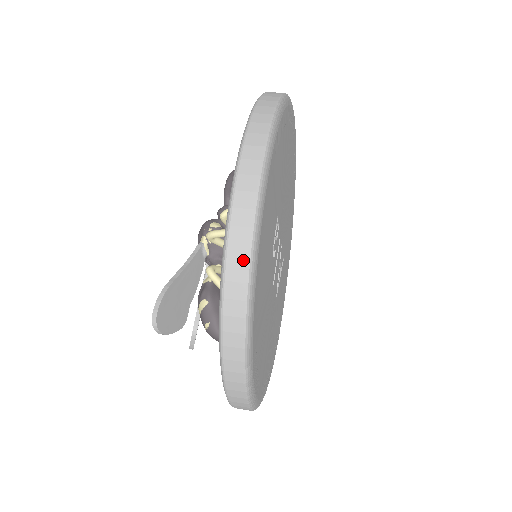
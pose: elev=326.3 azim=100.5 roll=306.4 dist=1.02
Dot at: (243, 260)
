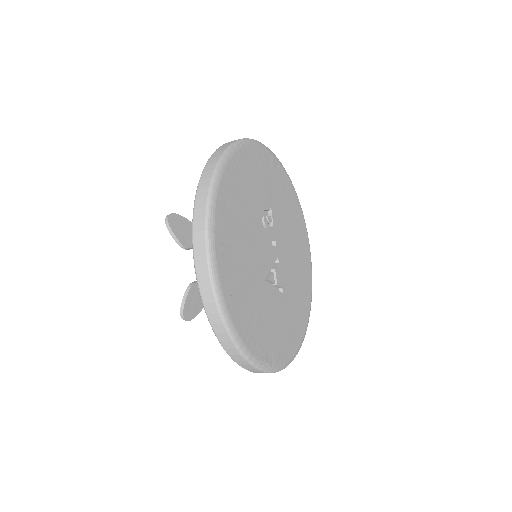
Dot at: (231, 143)
